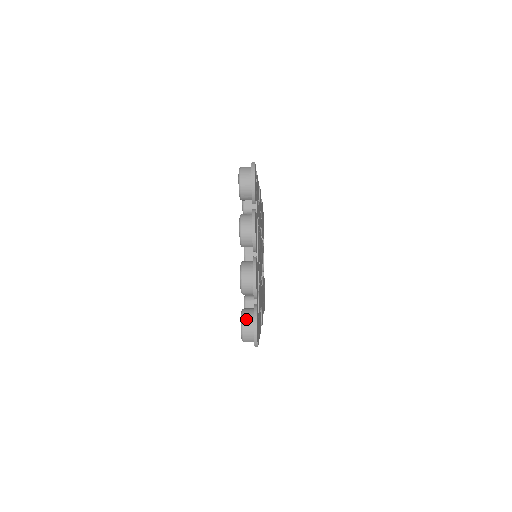
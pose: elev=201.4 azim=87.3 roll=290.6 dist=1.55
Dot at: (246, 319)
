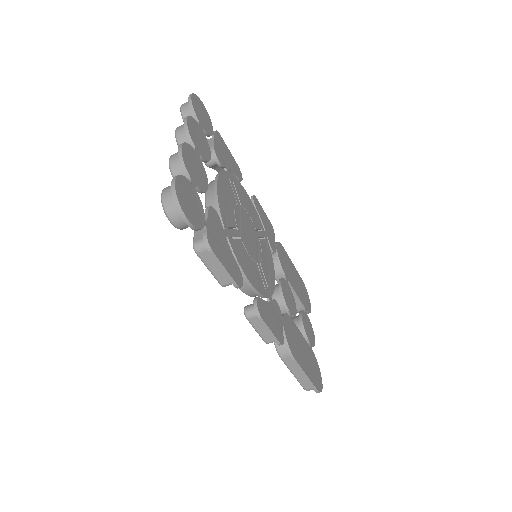
Dot at: (169, 186)
